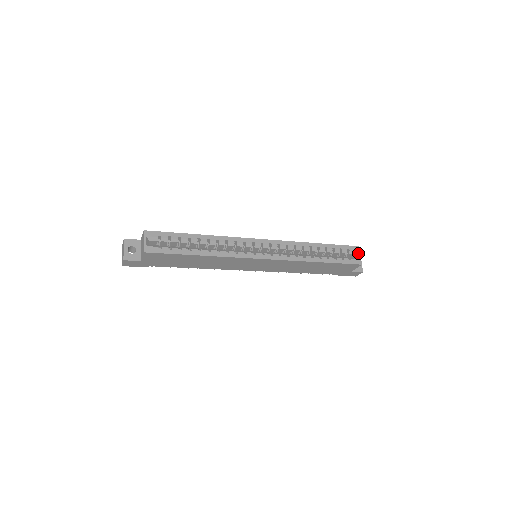
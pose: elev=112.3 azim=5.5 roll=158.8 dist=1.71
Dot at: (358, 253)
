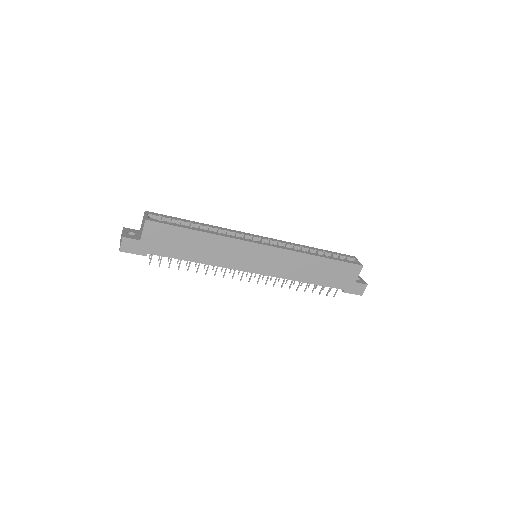
Dot at: (356, 259)
